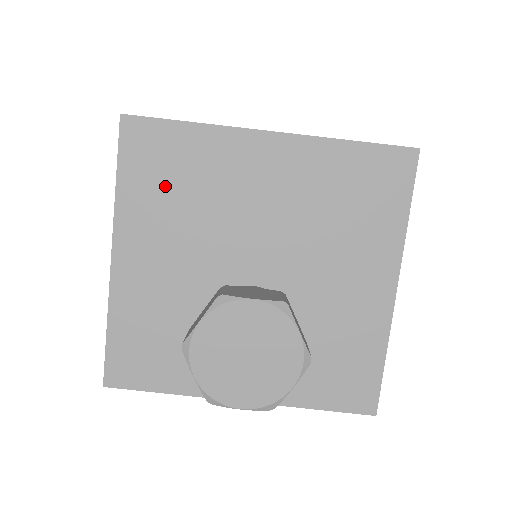
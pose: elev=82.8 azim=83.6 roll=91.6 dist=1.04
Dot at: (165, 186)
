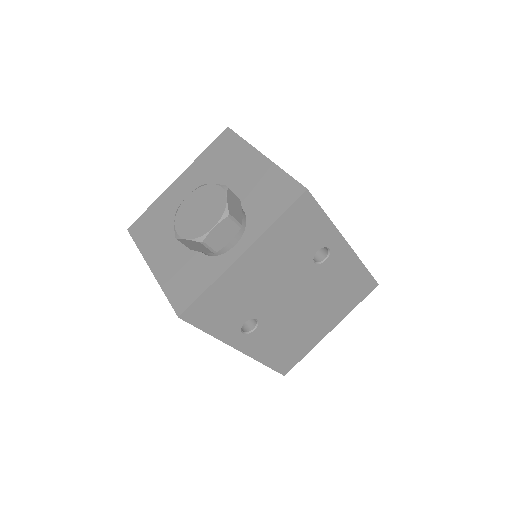
Dot at: (154, 228)
